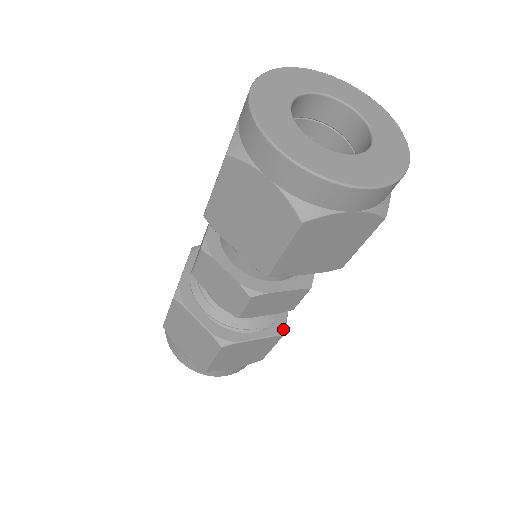
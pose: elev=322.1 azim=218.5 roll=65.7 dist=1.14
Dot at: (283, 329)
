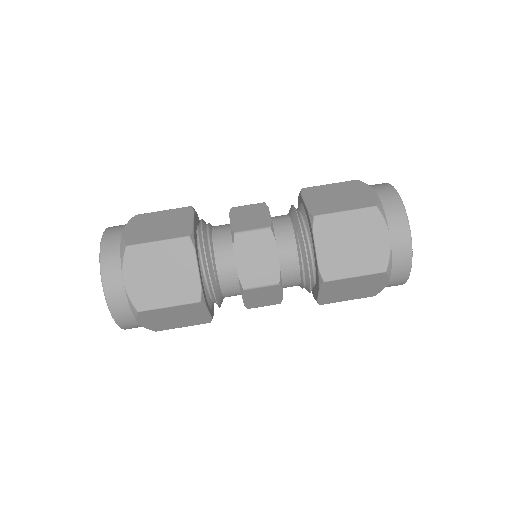
Dot at: occluded
